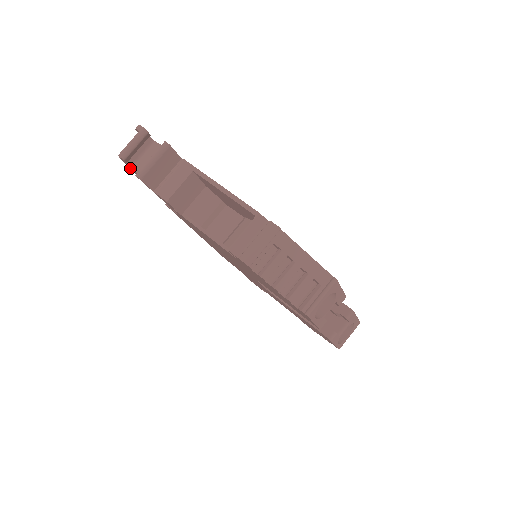
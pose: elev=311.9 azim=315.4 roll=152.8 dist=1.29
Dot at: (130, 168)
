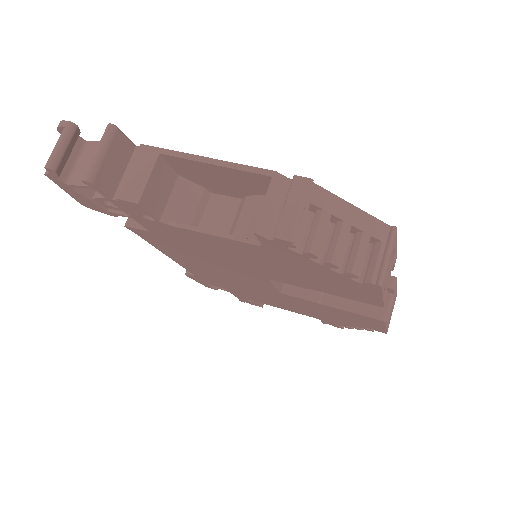
Dot at: (63, 189)
